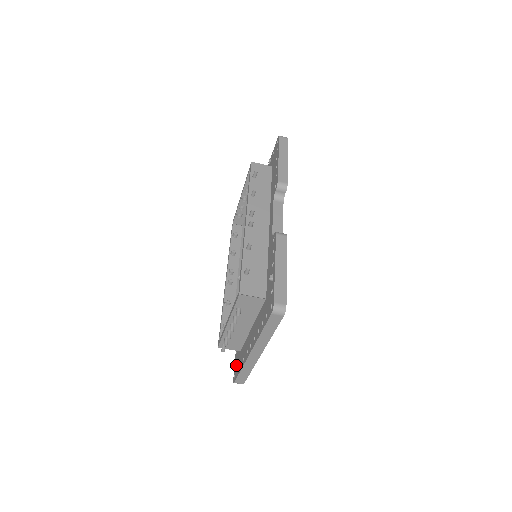
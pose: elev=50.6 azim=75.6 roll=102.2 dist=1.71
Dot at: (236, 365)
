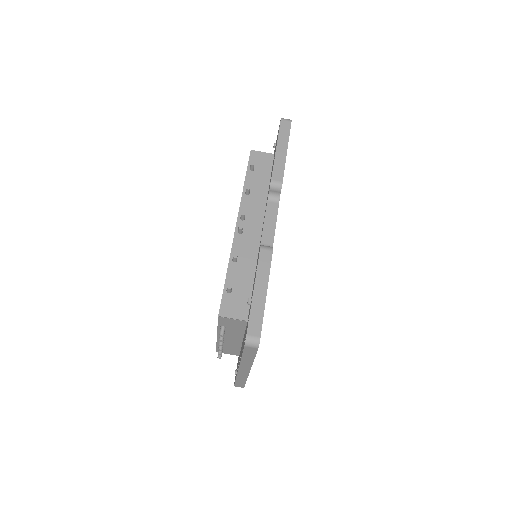
Dot at: occluded
